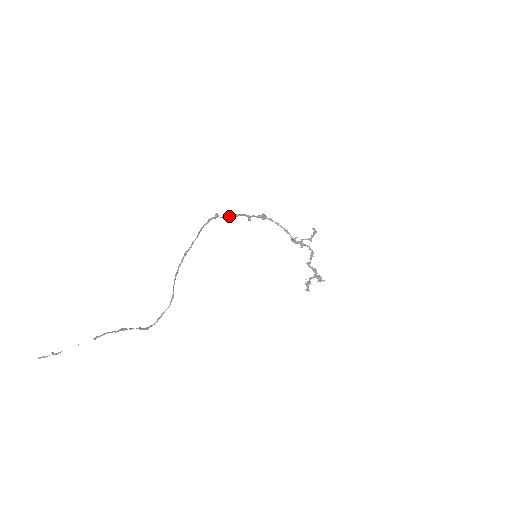
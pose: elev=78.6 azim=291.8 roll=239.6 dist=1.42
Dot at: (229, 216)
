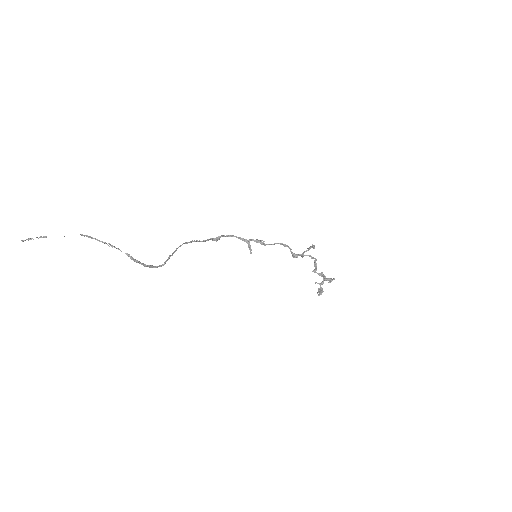
Dot at: (228, 236)
